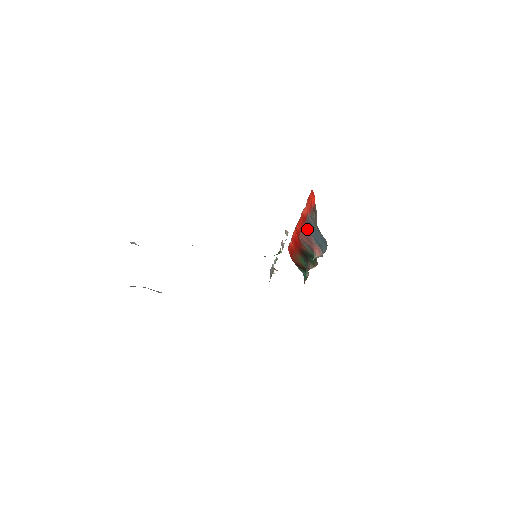
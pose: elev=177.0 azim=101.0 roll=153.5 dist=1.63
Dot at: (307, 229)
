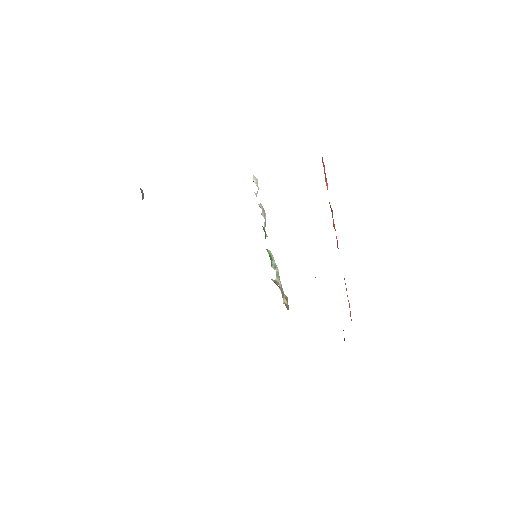
Dot at: occluded
